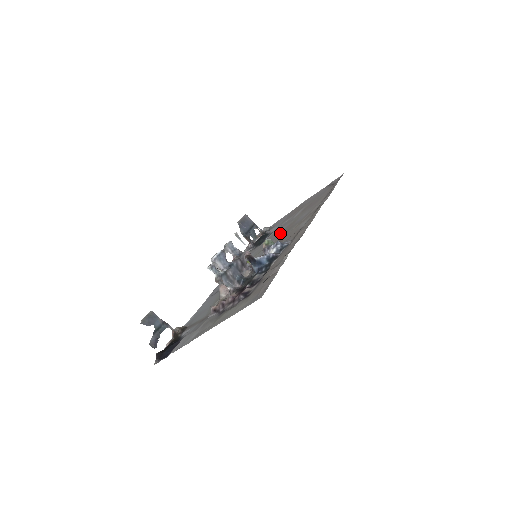
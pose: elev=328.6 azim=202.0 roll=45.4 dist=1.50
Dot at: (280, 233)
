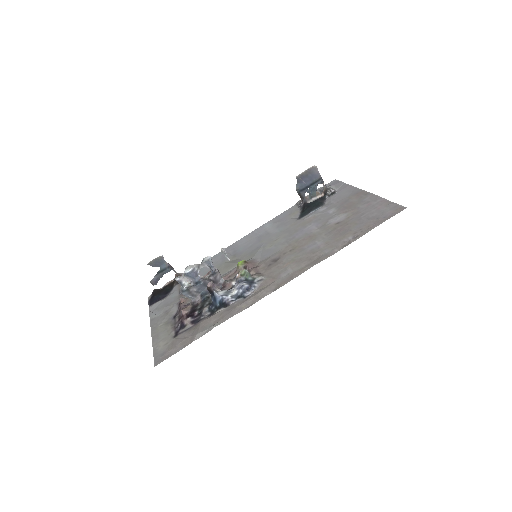
Dot at: (298, 238)
